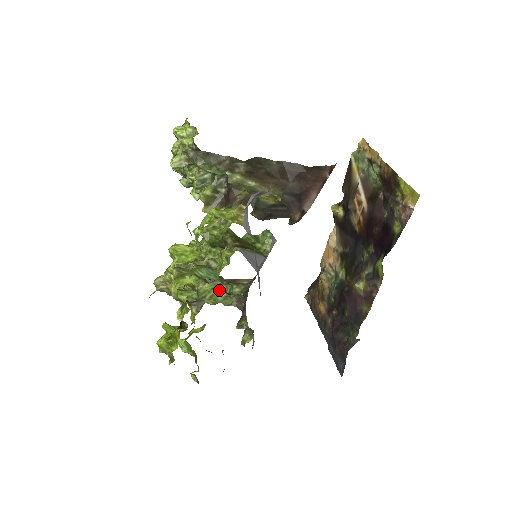
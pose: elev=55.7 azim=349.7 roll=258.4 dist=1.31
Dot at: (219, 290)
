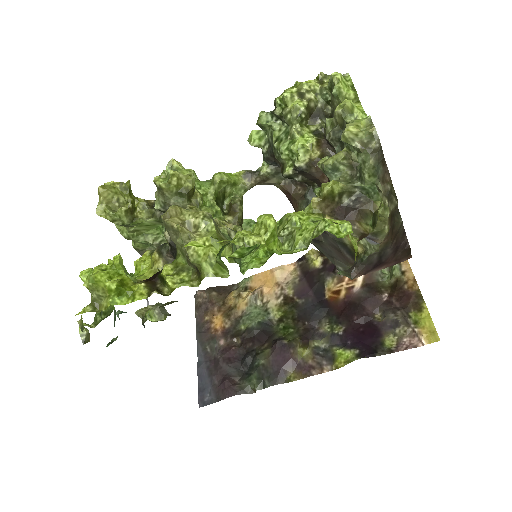
Dot at: (148, 230)
